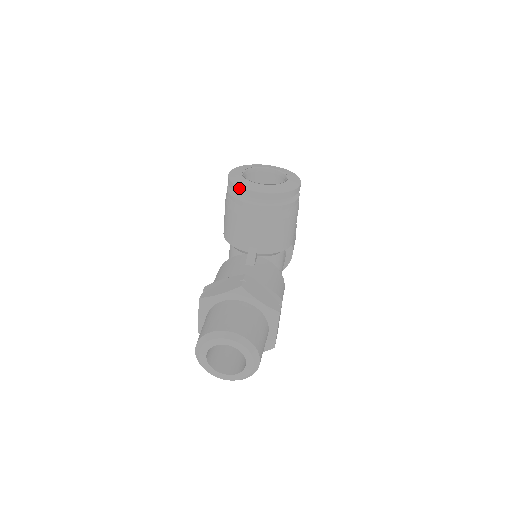
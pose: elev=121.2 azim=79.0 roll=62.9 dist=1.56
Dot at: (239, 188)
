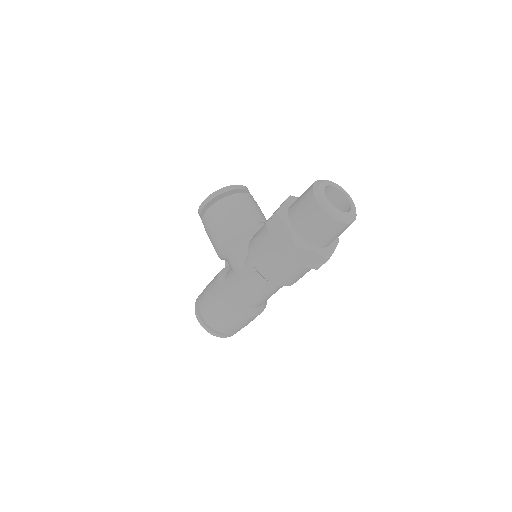
Dot at: (224, 188)
